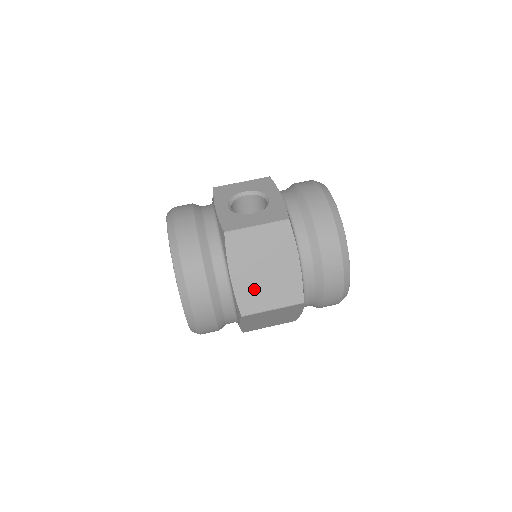
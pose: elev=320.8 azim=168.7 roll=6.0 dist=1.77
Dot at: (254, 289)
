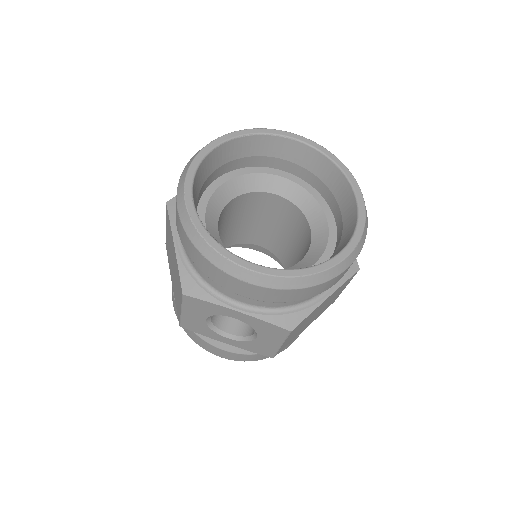
Dot at: occluded
